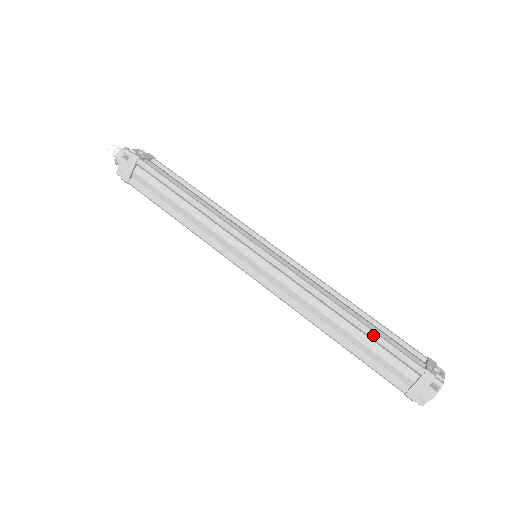
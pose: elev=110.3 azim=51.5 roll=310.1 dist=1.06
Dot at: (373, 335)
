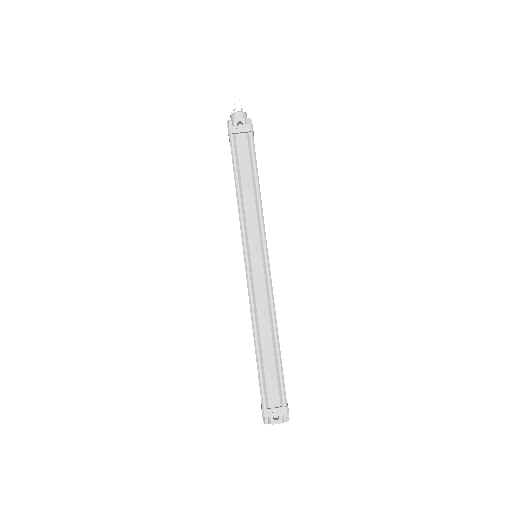
Dot at: (257, 365)
